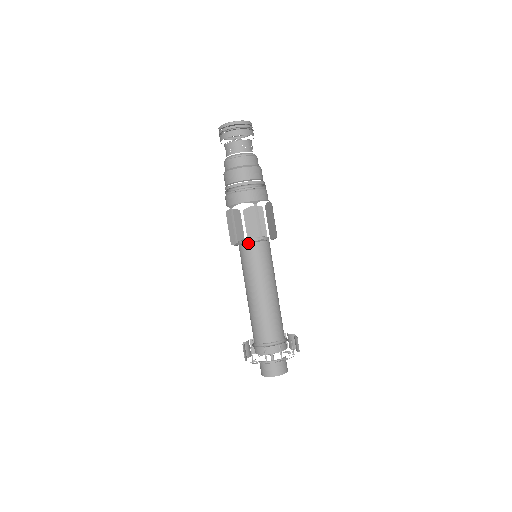
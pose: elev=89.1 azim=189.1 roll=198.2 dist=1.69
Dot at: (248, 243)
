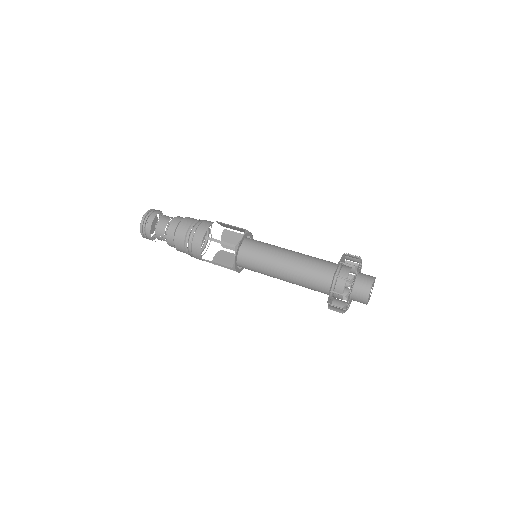
Dot at: (237, 259)
